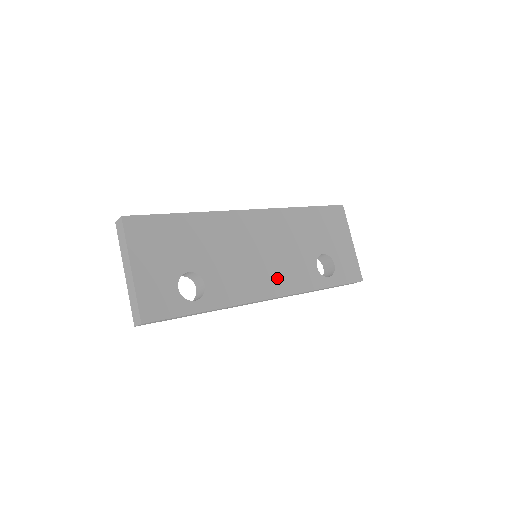
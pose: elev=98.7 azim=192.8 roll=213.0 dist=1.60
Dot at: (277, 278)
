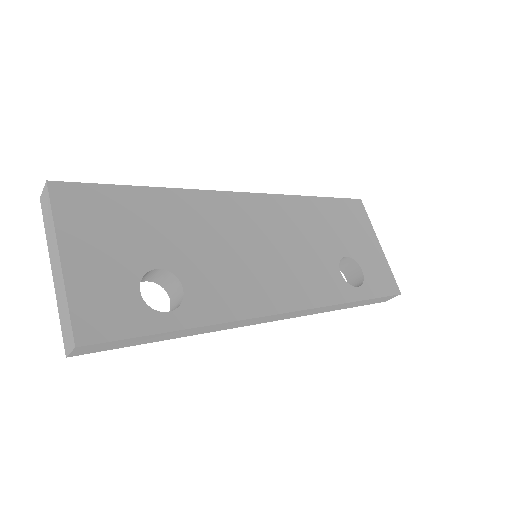
Dot at: (289, 285)
